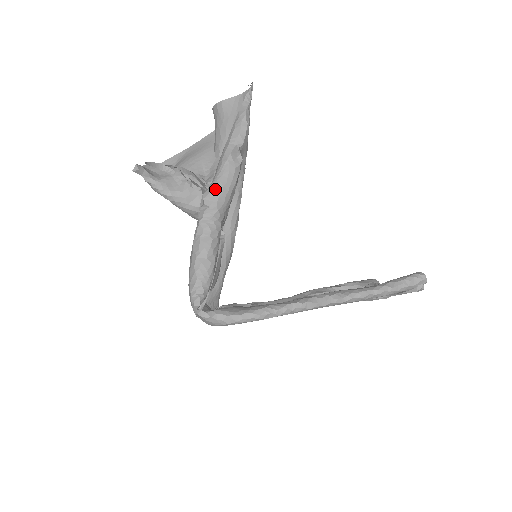
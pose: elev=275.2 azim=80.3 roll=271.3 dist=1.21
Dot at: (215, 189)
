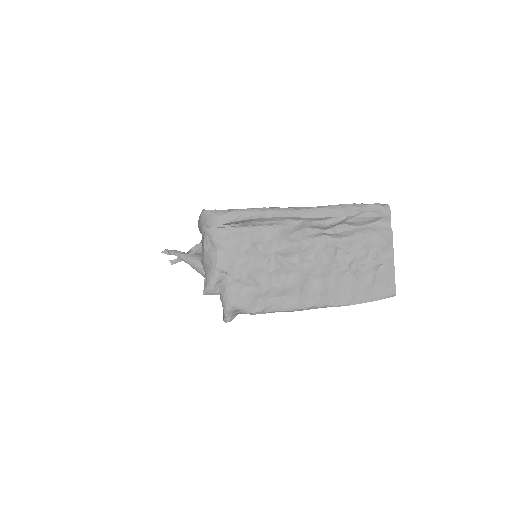
Dot at: occluded
